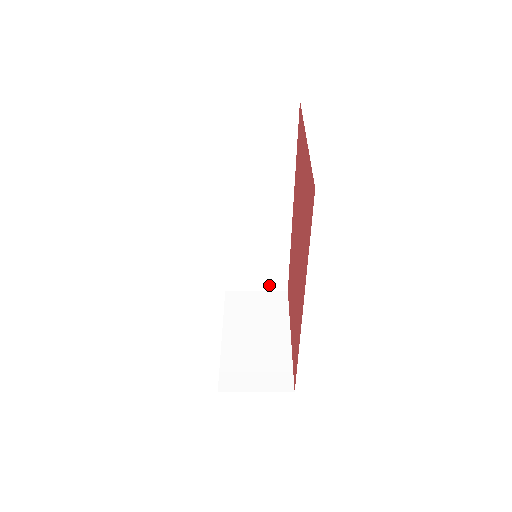
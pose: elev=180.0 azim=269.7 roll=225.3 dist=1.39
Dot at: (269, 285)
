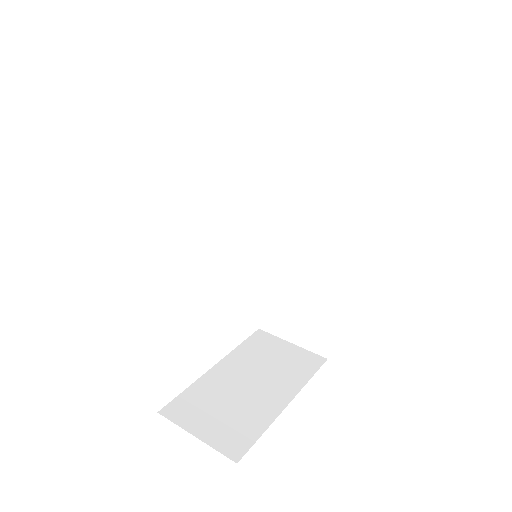
Dot at: (307, 341)
